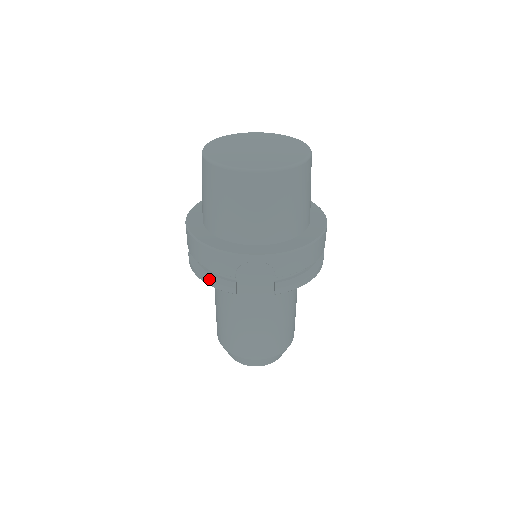
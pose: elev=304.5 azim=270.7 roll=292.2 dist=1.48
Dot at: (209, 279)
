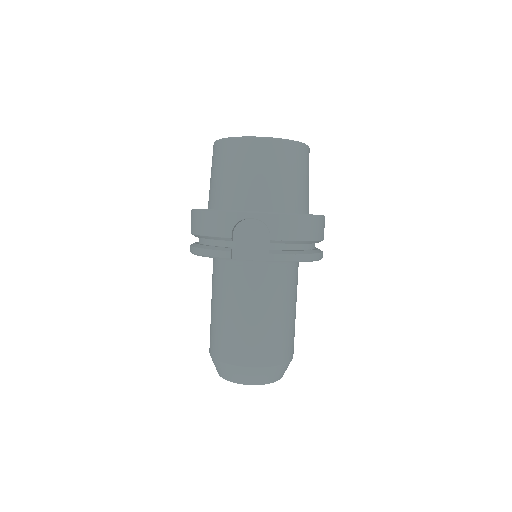
Dot at: (206, 248)
